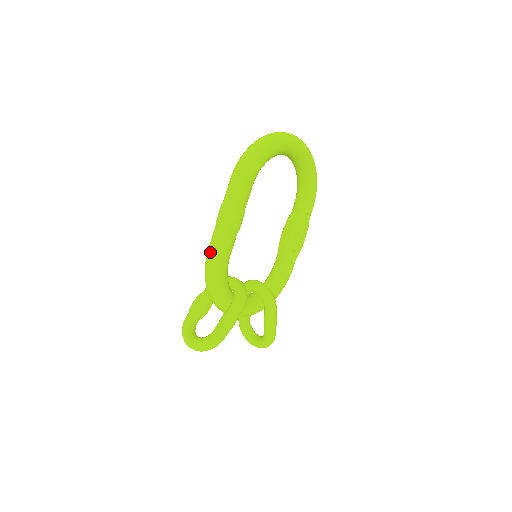
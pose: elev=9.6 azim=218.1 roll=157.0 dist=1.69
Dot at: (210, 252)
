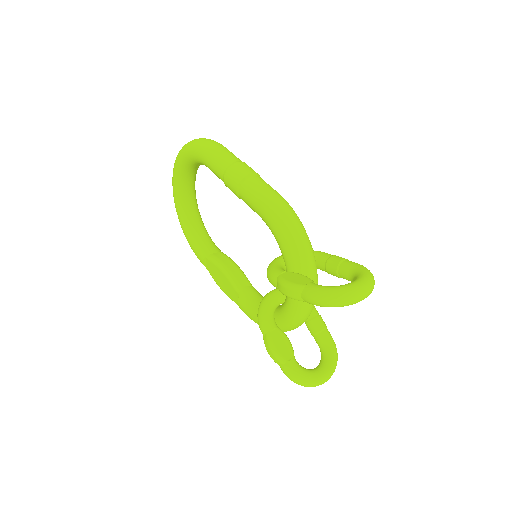
Dot at: (272, 194)
